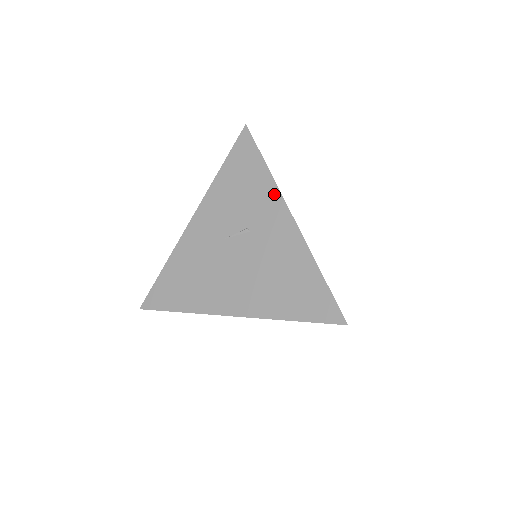
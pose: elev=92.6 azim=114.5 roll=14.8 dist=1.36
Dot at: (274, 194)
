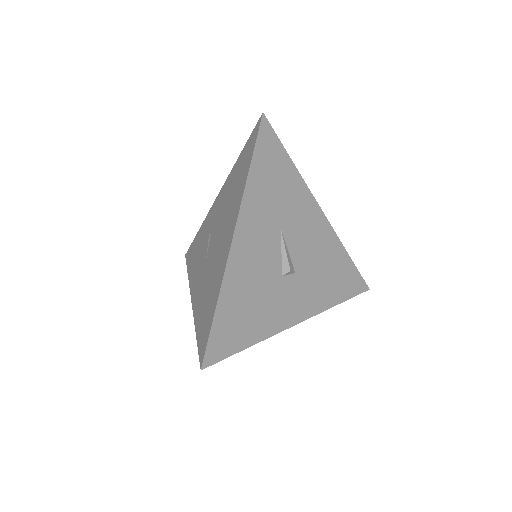
Dot at: (207, 218)
